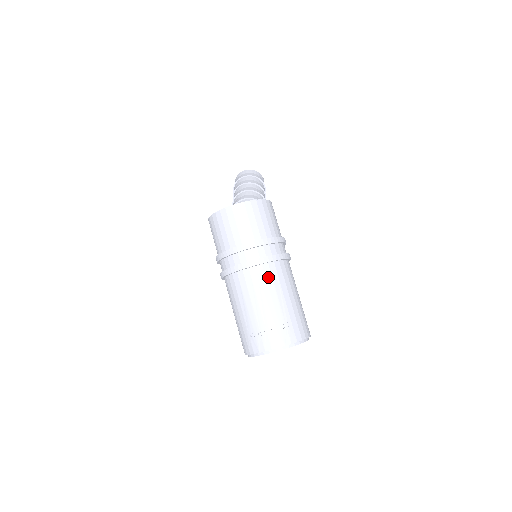
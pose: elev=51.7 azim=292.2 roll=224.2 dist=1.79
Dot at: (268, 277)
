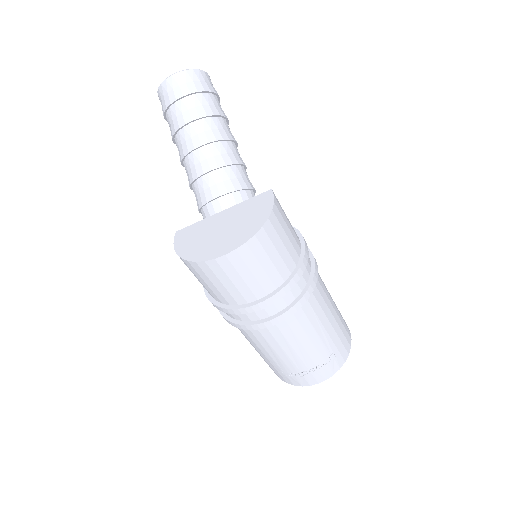
Dot at: (303, 321)
